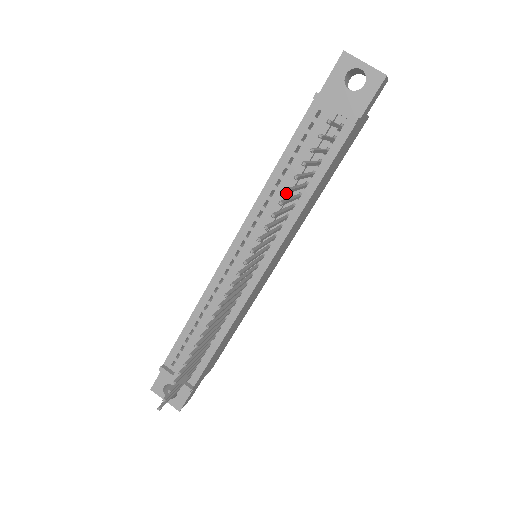
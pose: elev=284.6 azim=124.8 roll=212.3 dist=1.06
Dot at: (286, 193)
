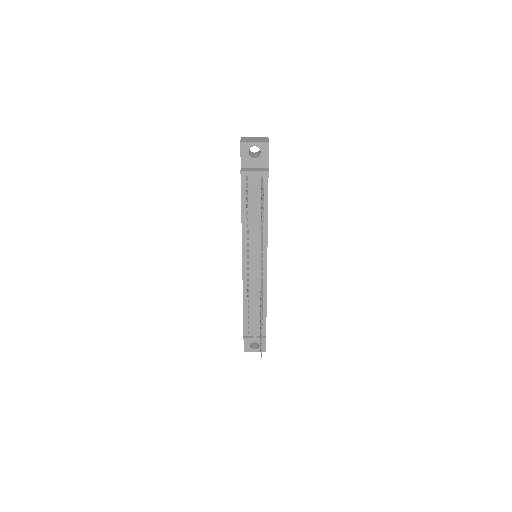
Dot at: (255, 223)
